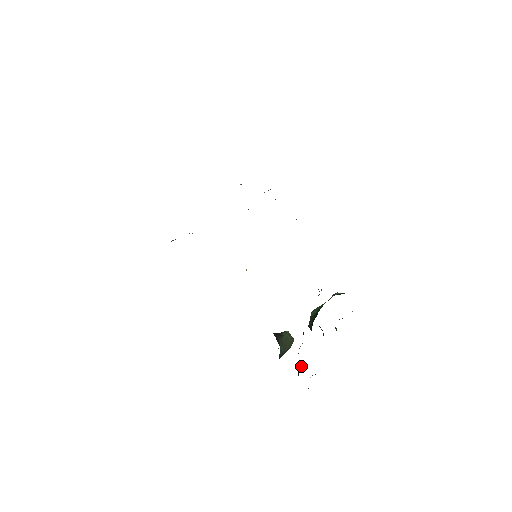
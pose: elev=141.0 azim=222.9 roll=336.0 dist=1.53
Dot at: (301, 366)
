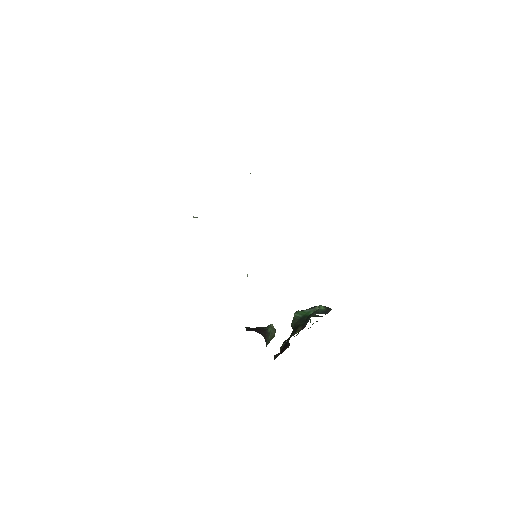
Dot at: occluded
